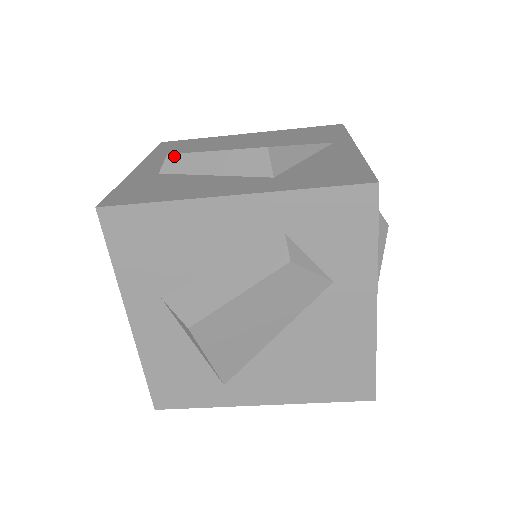
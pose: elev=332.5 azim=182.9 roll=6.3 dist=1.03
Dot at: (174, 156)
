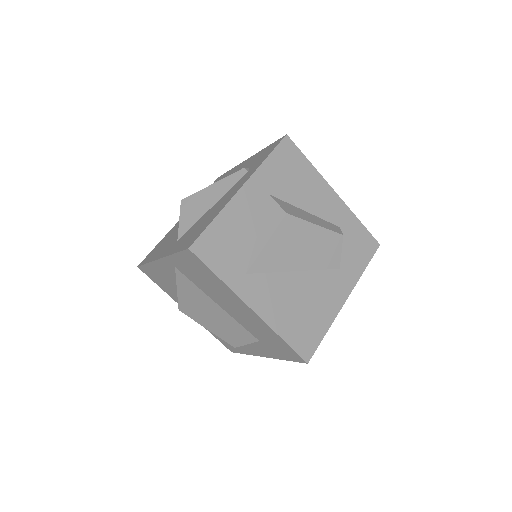
Dot at: occluded
